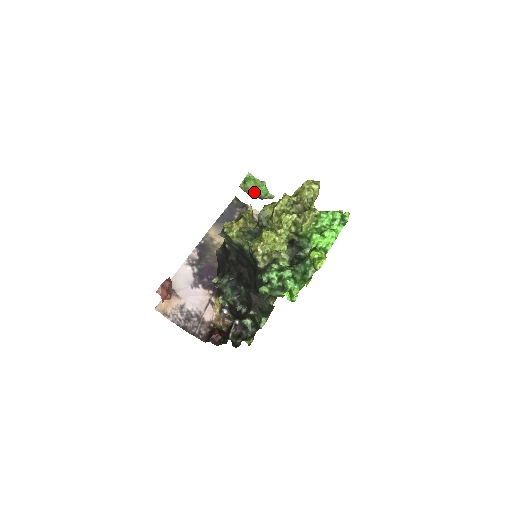
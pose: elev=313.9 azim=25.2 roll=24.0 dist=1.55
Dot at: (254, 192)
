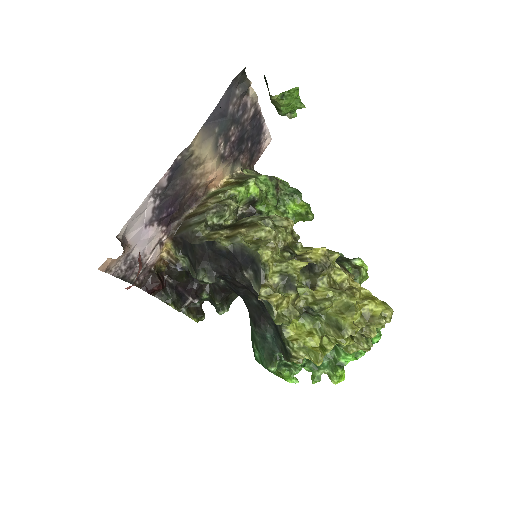
Dot at: (283, 113)
